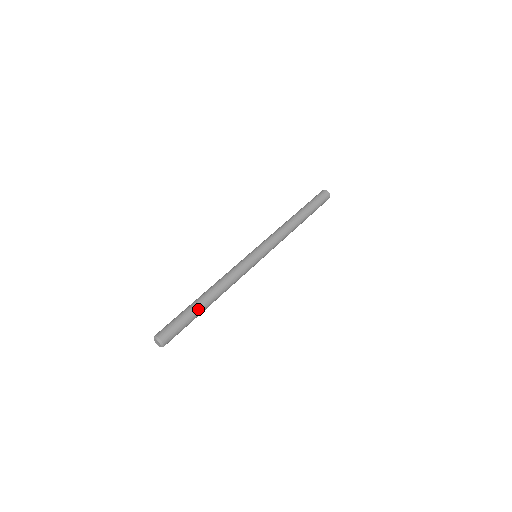
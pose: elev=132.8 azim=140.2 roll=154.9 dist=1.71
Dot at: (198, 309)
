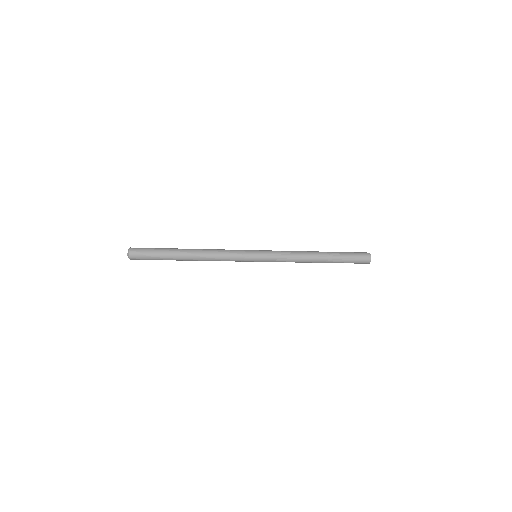
Dot at: (174, 249)
